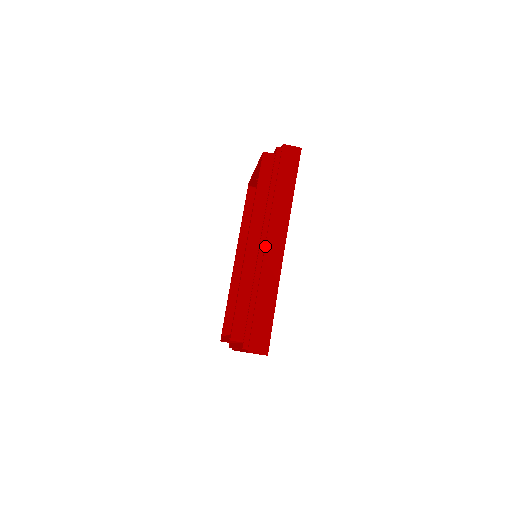
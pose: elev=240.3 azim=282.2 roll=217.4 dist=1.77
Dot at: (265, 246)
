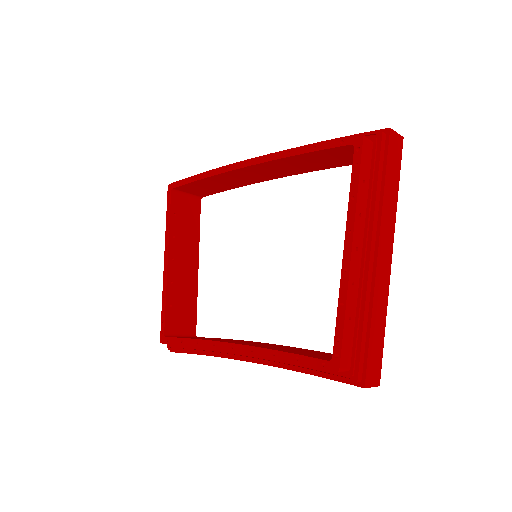
Dot at: occluded
